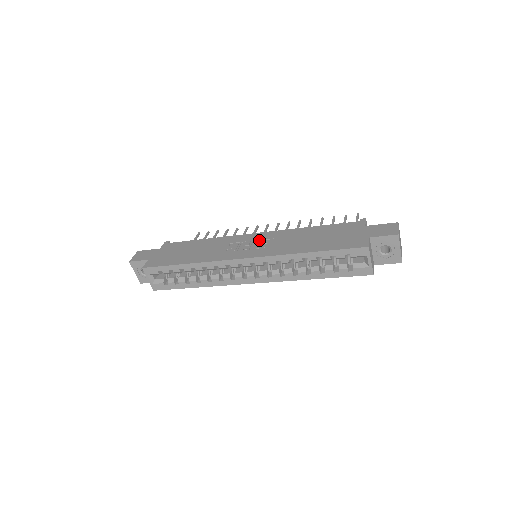
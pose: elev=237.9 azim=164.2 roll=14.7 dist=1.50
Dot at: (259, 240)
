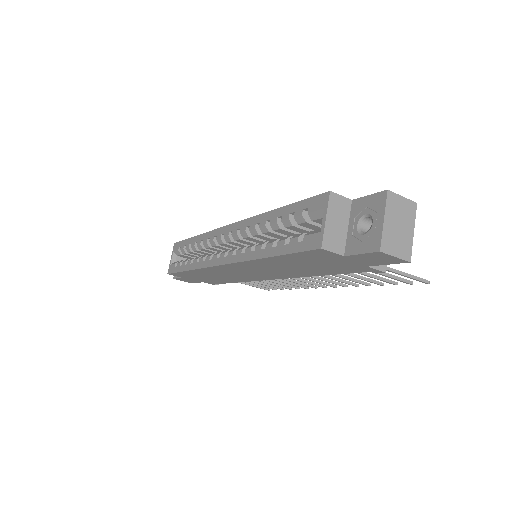
Dot at: occluded
